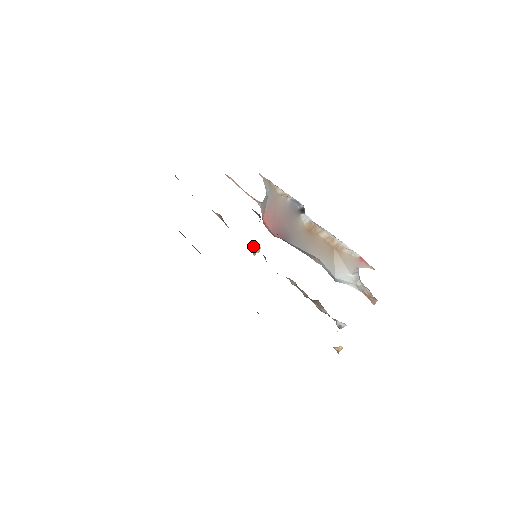
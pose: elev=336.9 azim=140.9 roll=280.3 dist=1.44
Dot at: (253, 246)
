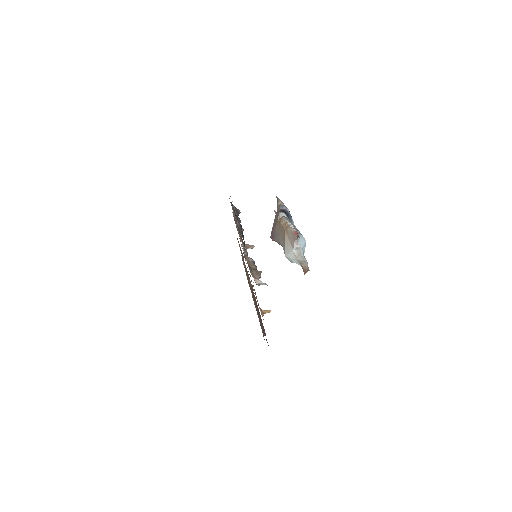
Dot at: (250, 245)
